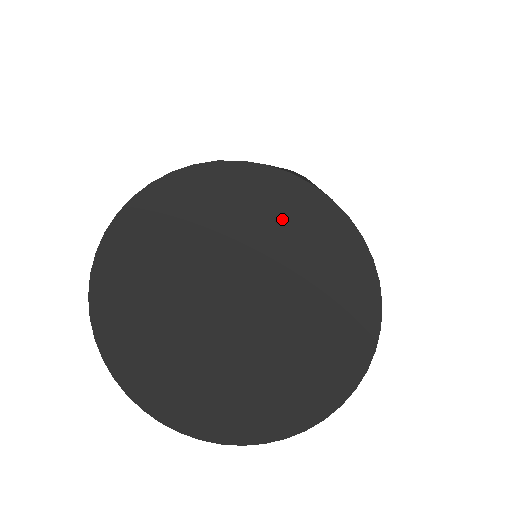
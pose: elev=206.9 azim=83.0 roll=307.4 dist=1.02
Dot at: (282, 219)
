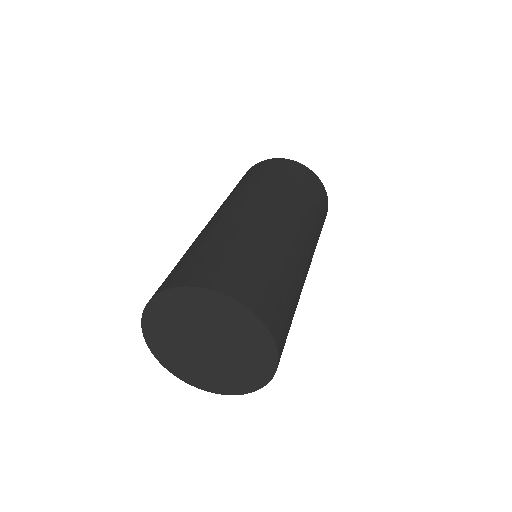
Dot at: (197, 304)
